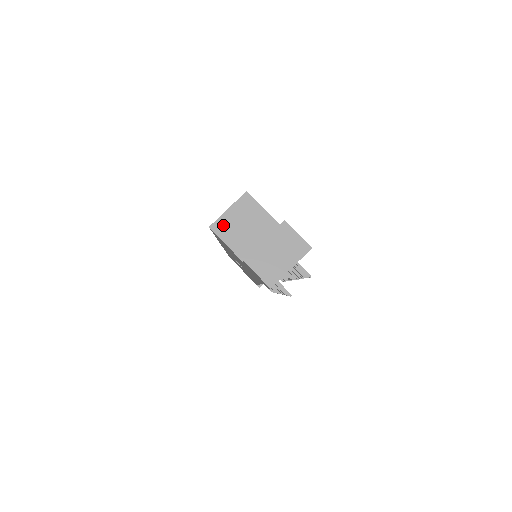
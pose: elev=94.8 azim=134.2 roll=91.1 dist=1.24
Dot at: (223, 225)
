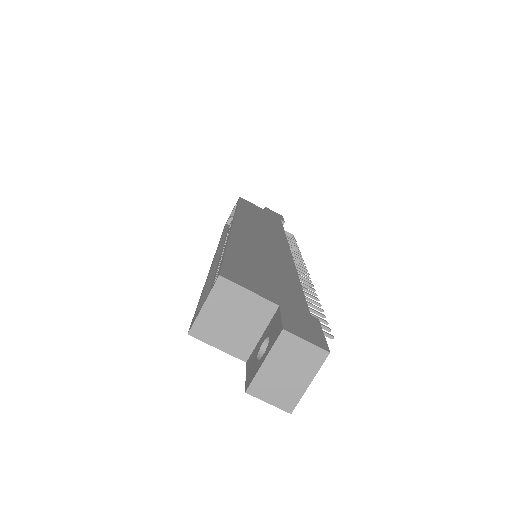
Dot at: (204, 327)
